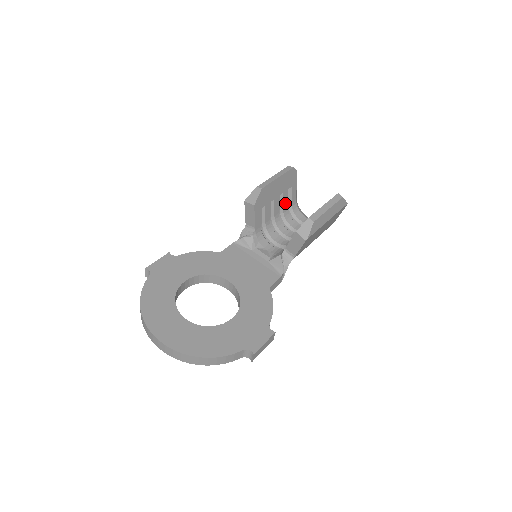
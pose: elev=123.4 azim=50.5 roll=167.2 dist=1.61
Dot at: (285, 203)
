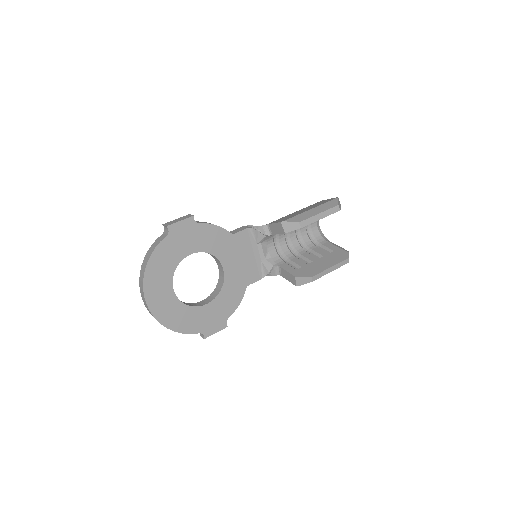
Dot at: occluded
